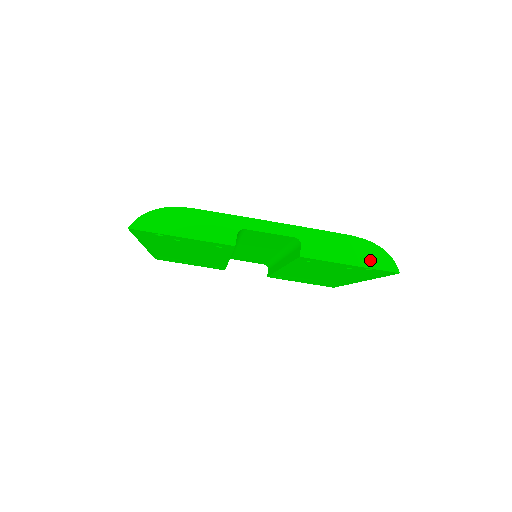
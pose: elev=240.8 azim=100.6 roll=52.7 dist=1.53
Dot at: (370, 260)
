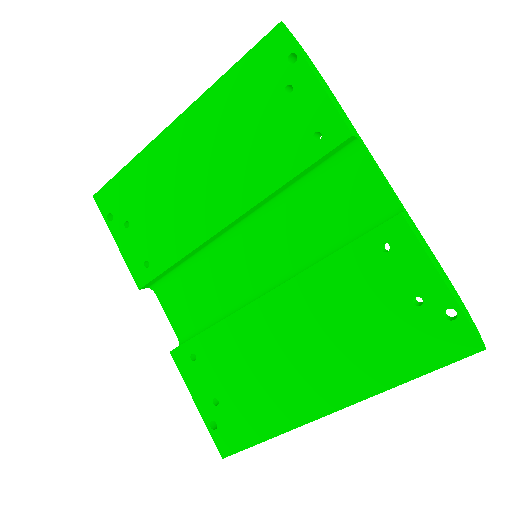
Dot at: (459, 303)
